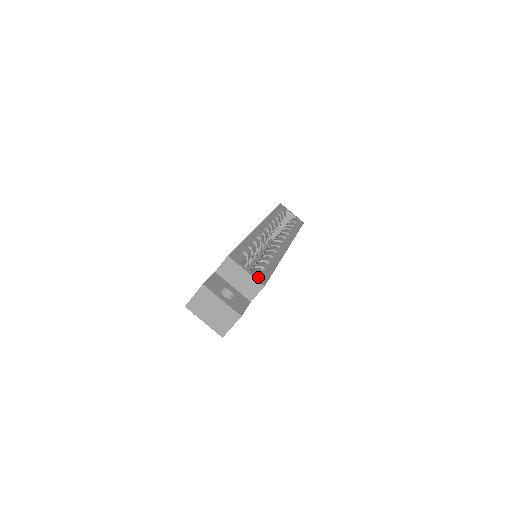
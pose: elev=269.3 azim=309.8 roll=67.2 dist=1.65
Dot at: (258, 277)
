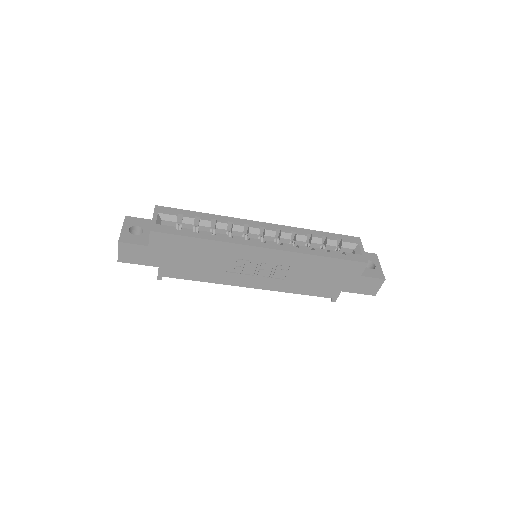
Dot at: (157, 226)
